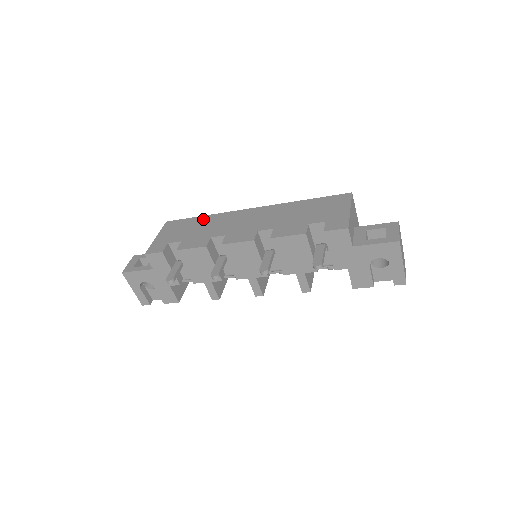
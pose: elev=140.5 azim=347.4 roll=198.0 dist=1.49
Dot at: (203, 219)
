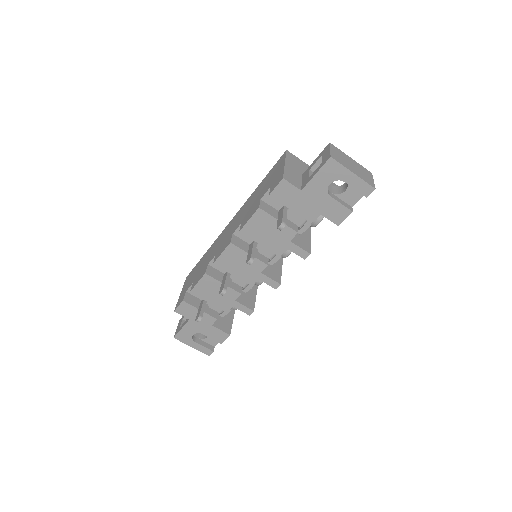
Dot at: (204, 256)
